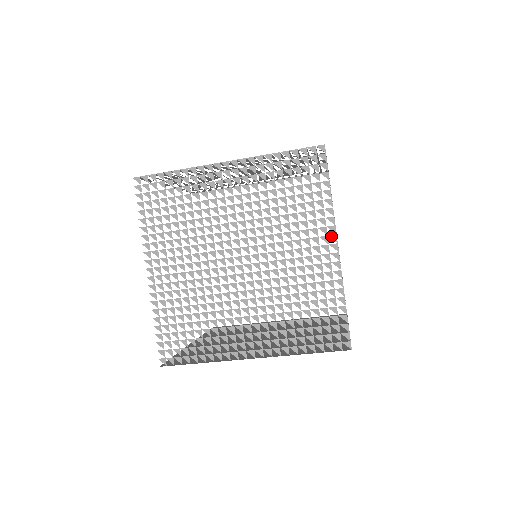
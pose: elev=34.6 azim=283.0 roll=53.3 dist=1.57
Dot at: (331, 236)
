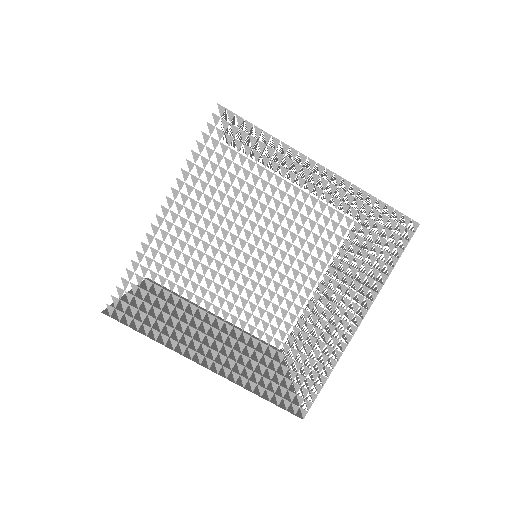
Dot at: (363, 308)
